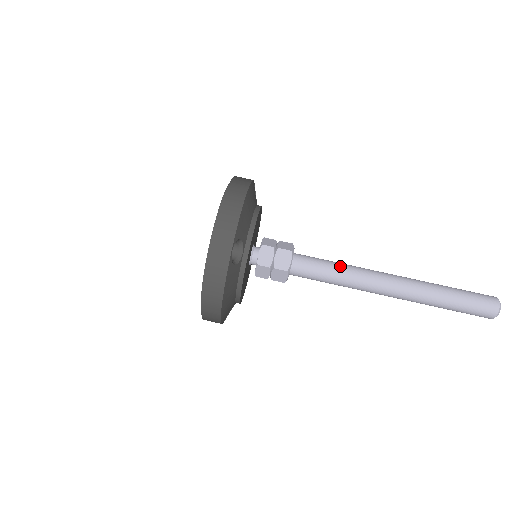
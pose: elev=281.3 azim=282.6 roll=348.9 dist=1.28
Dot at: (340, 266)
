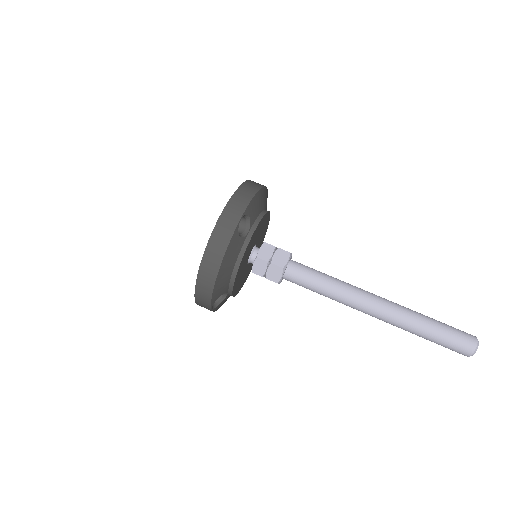
Dot at: (331, 277)
